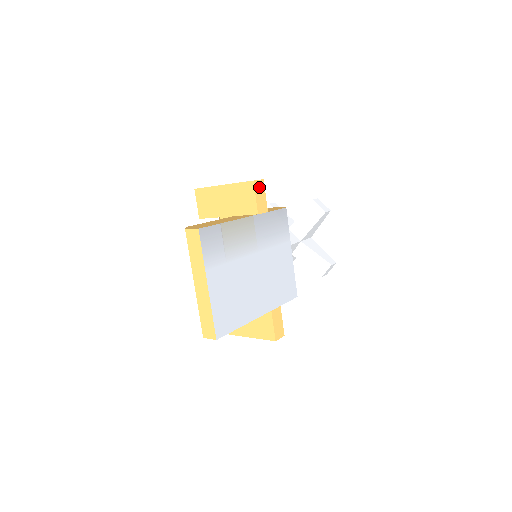
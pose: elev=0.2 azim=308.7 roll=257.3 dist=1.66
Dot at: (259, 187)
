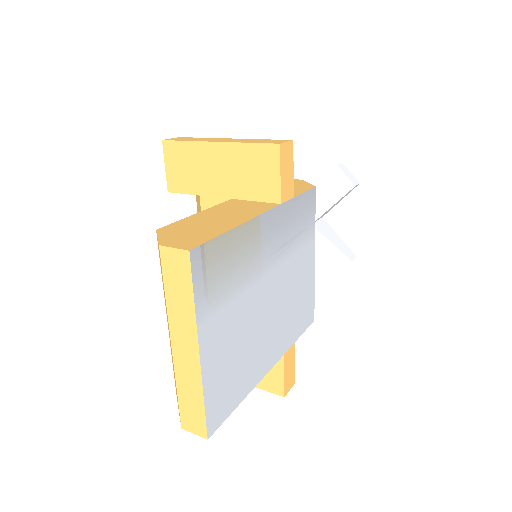
Dot at: (286, 155)
